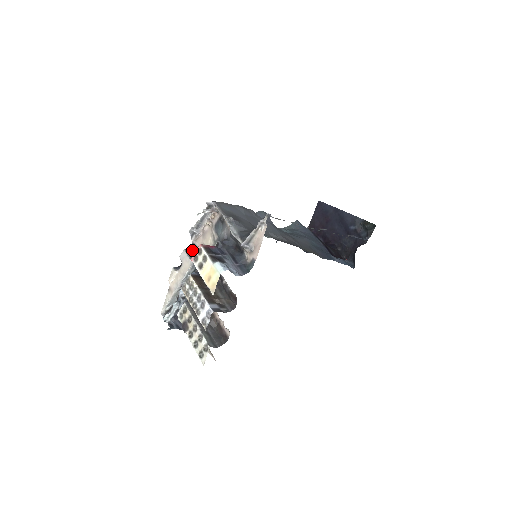
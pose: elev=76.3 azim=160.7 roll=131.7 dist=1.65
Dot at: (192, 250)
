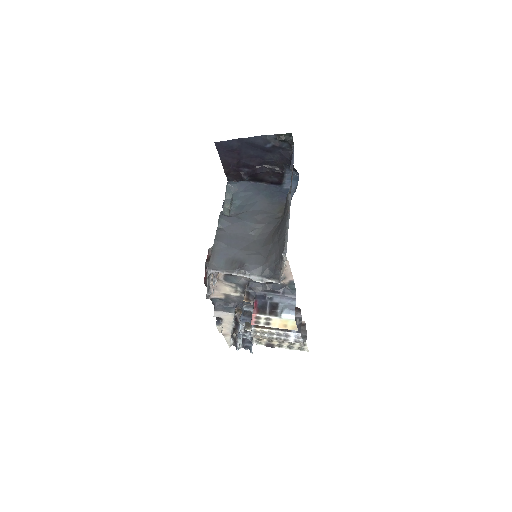
Dot at: (216, 303)
